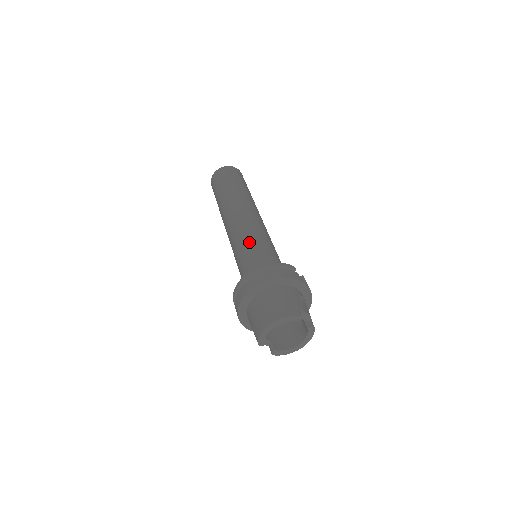
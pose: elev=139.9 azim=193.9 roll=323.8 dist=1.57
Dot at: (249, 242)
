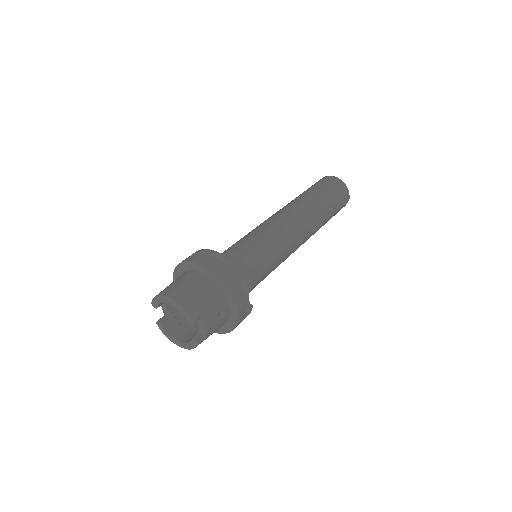
Dot at: (259, 239)
